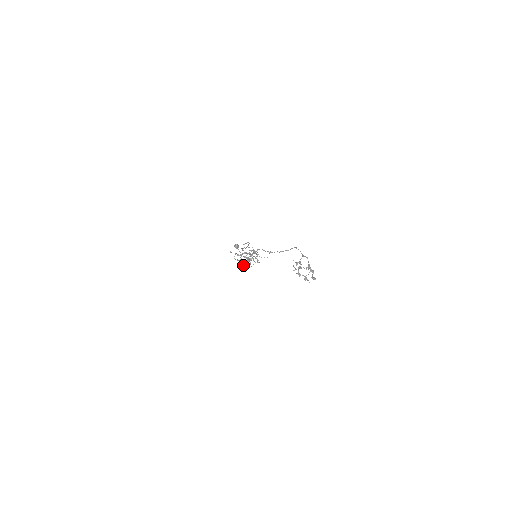
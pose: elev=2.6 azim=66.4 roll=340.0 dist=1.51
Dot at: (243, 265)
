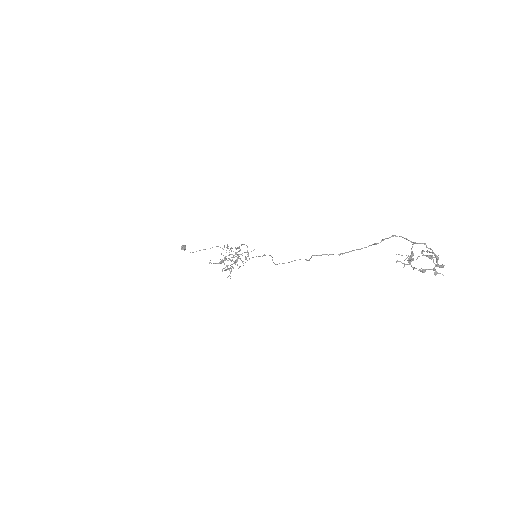
Dot at: (230, 272)
